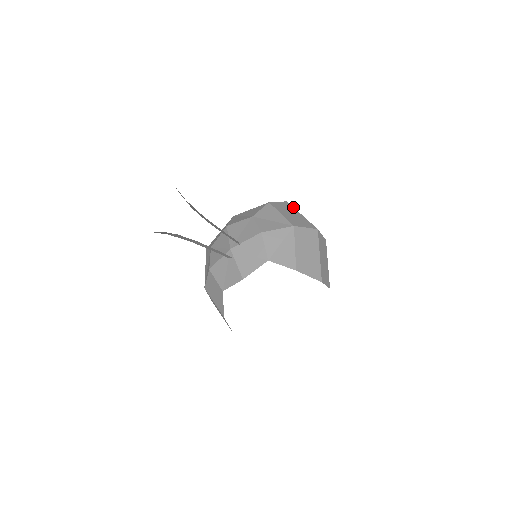
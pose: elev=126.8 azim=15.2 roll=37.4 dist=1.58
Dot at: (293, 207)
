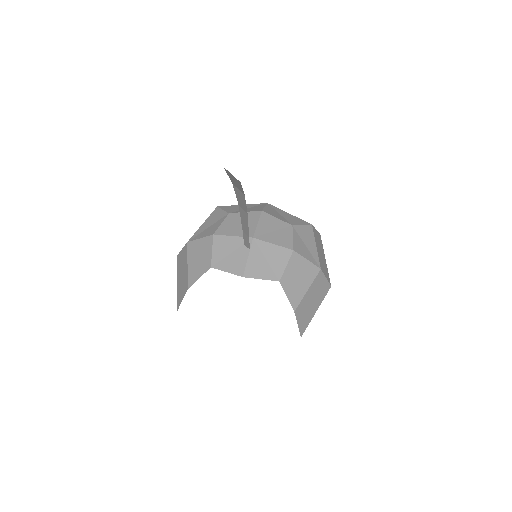
Dot at: occluded
